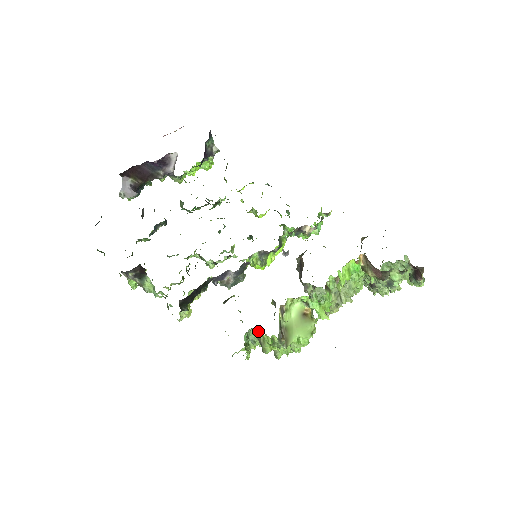
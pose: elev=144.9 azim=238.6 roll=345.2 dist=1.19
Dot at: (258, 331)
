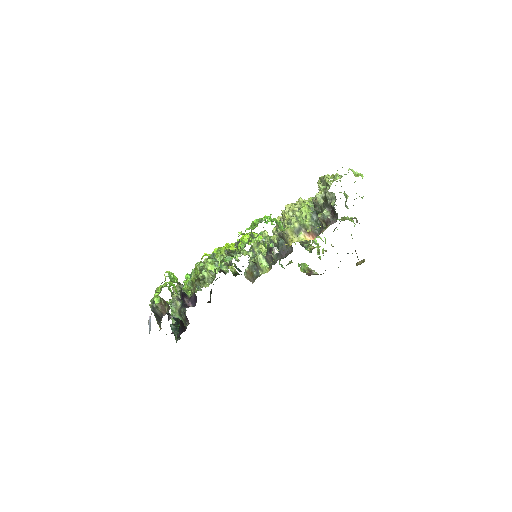
Dot at: occluded
